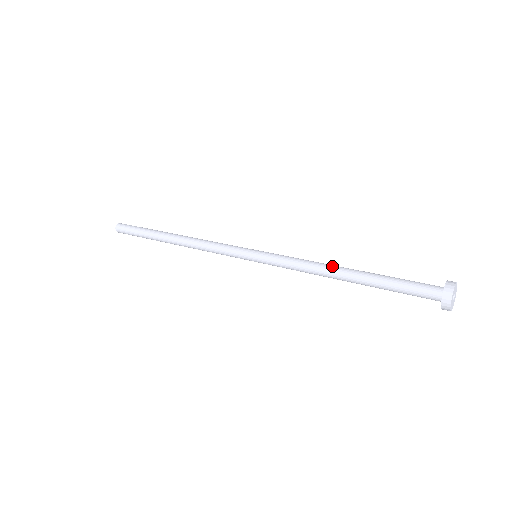
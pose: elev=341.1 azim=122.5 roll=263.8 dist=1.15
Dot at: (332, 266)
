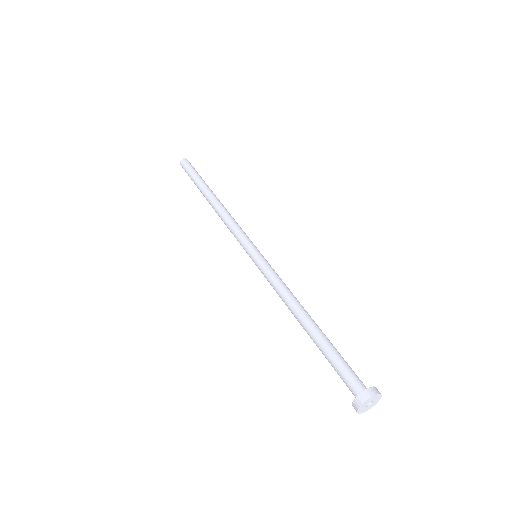
Dot at: (302, 306)
